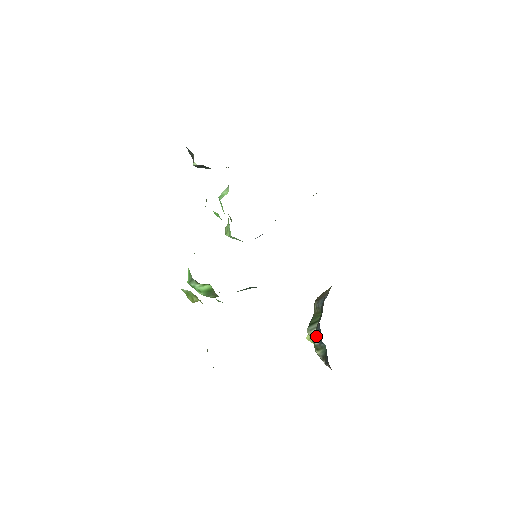
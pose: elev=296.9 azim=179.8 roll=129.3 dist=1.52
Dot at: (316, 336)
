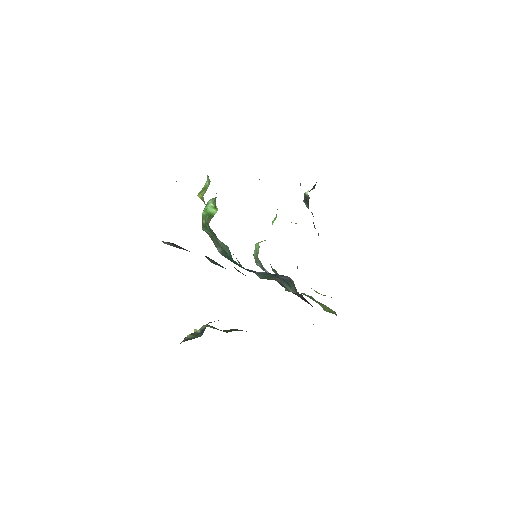
Dot at: (206, 326)
